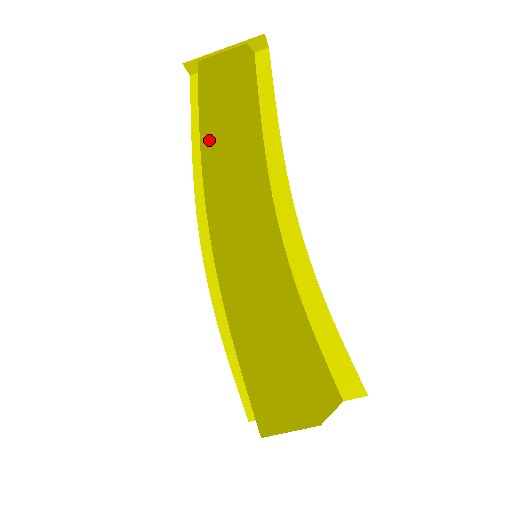
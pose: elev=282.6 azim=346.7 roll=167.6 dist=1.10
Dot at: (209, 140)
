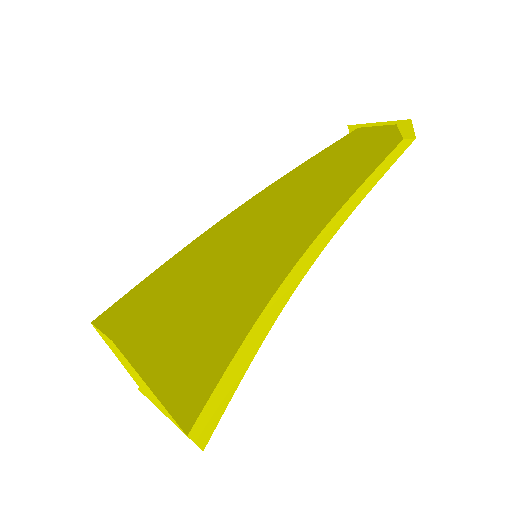
Dot at: (307, 164)
